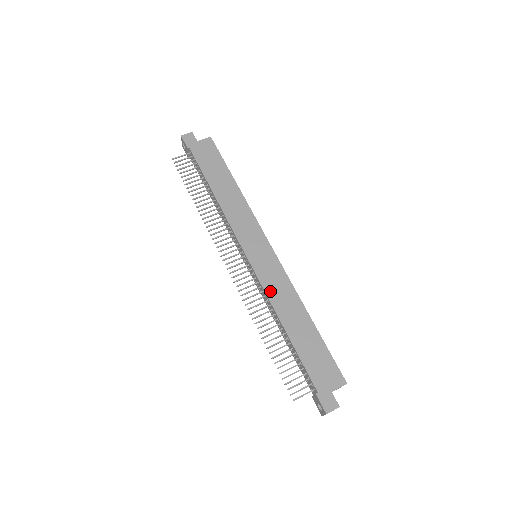
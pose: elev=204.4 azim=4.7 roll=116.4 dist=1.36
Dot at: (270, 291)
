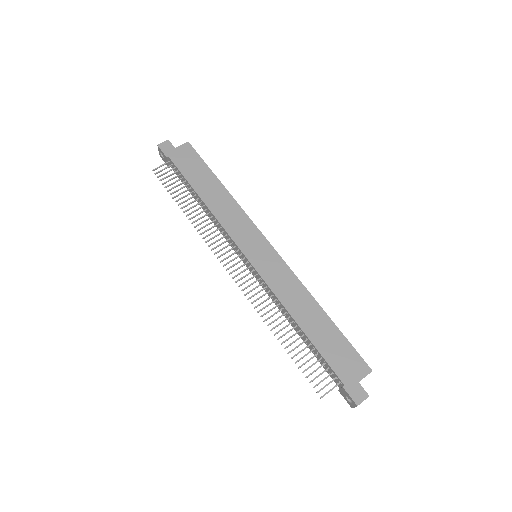
Dot at: (277, 289)
